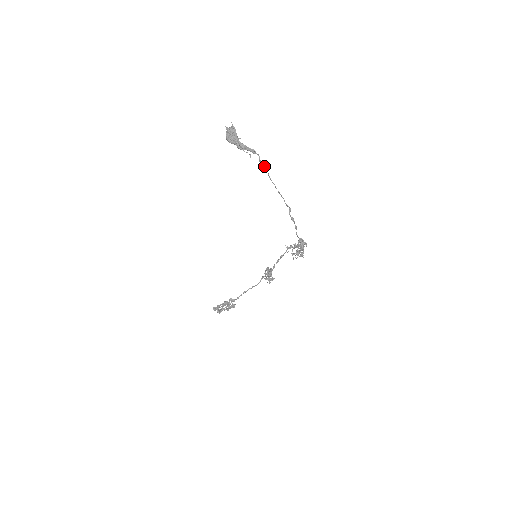
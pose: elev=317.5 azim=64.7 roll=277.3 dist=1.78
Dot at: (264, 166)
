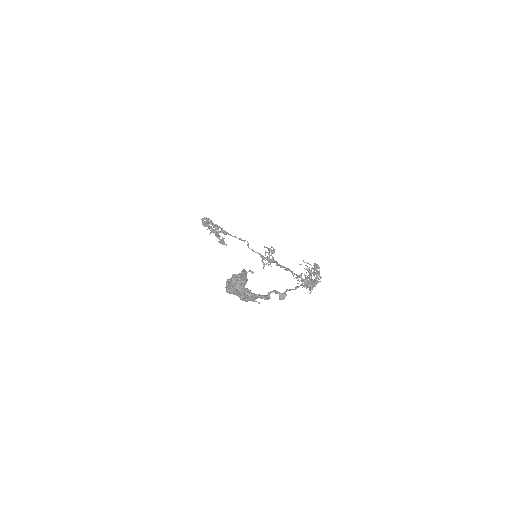
Dot at: (279, 298)
